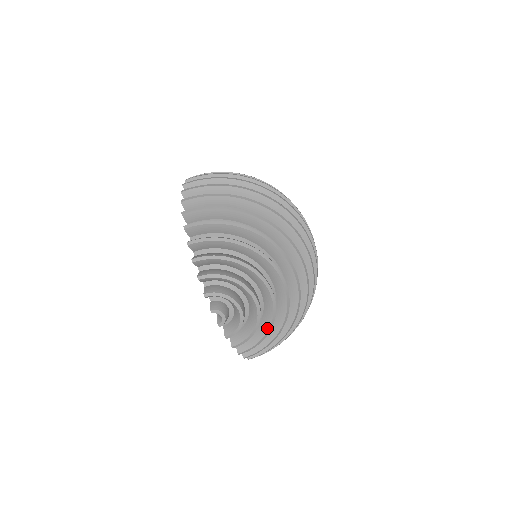
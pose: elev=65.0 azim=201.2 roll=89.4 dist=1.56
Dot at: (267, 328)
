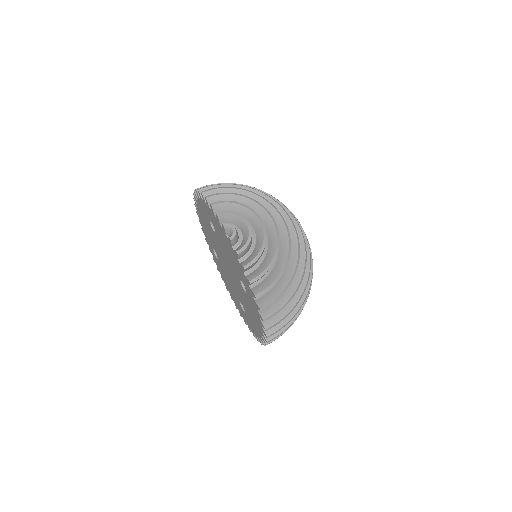
Dot at: (274, 252)
